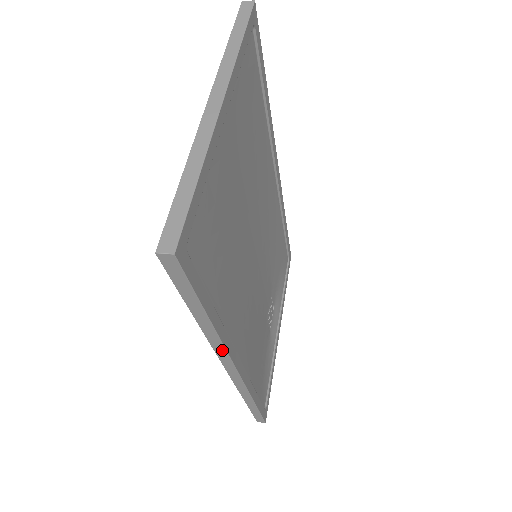
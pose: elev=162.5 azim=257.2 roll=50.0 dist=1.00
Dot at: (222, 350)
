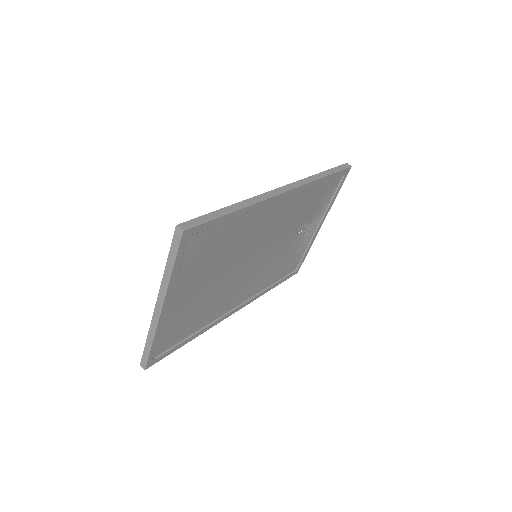
Dot at: (212, 325)
